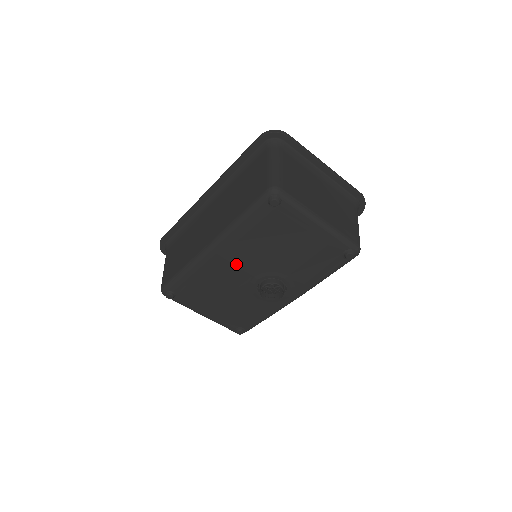
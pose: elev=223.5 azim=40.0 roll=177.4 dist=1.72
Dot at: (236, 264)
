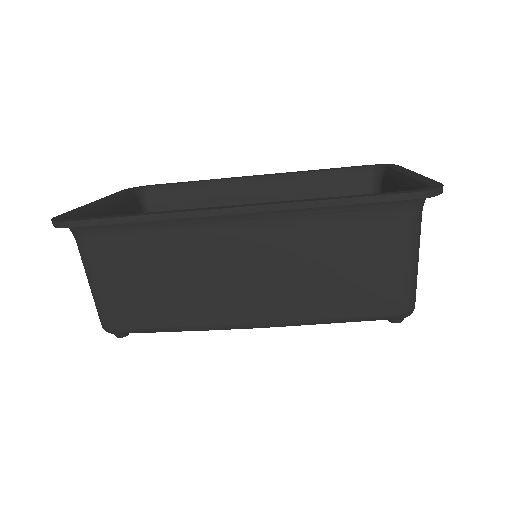
Dot at: occluded
